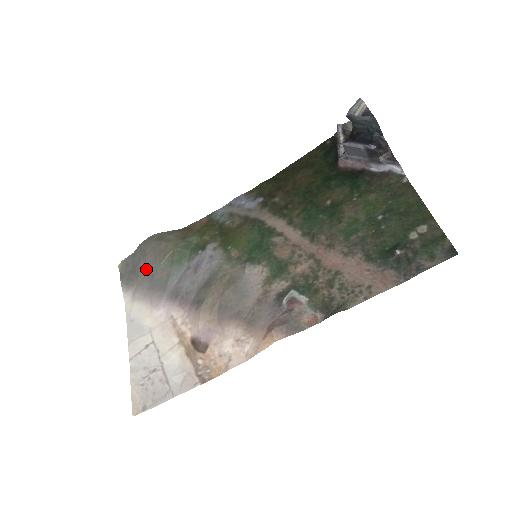
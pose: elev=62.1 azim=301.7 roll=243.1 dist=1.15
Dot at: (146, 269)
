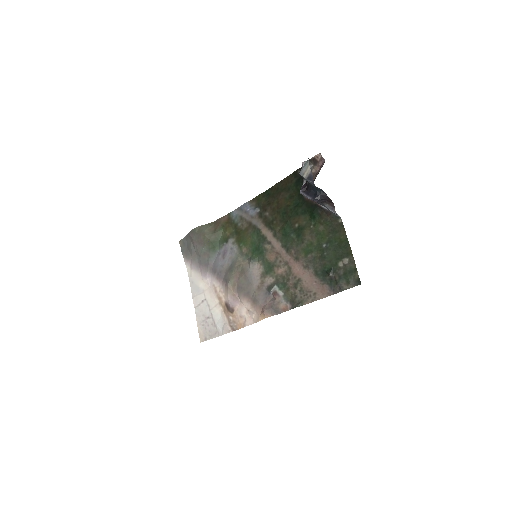
Dot at: (195, 250)
